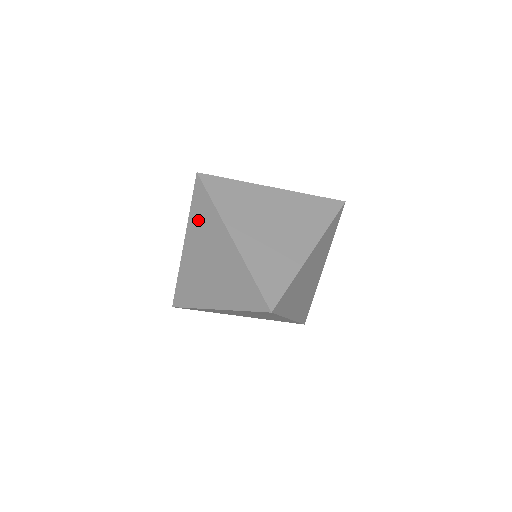
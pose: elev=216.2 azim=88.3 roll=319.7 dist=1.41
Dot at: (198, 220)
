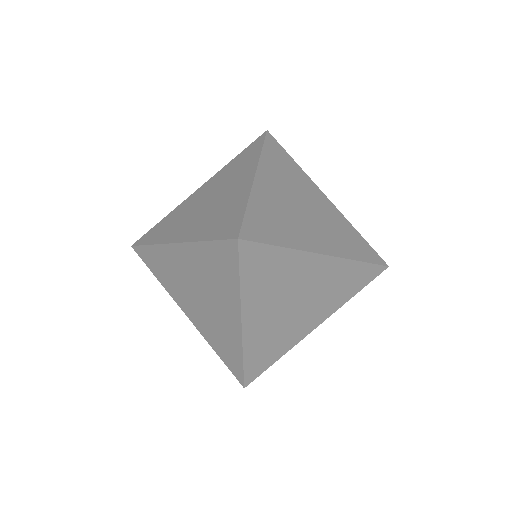
Dot at: (165, 277)
